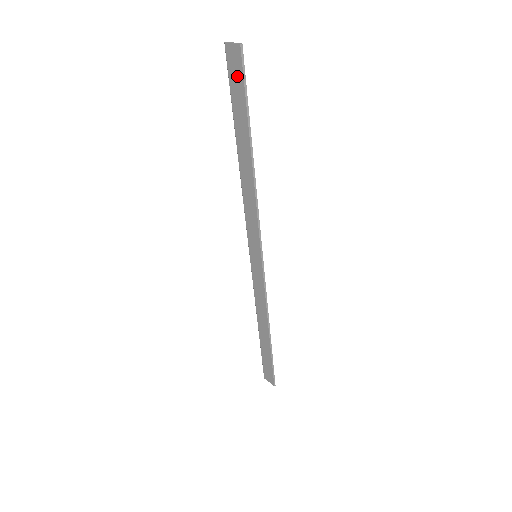
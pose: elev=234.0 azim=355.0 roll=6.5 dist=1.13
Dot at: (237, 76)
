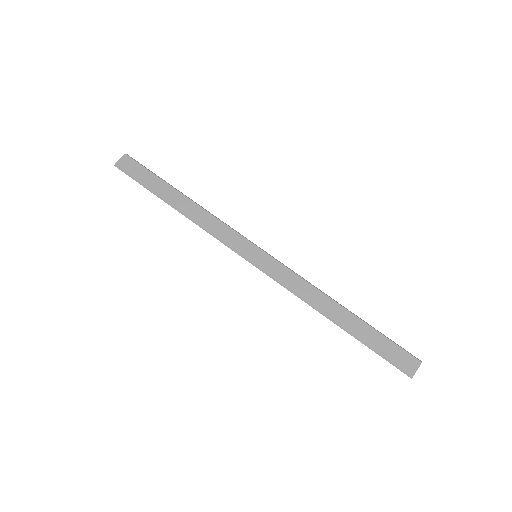
Dot at: (136, 168)
